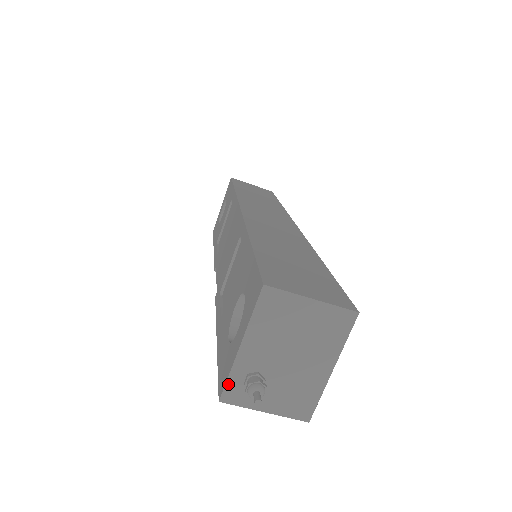
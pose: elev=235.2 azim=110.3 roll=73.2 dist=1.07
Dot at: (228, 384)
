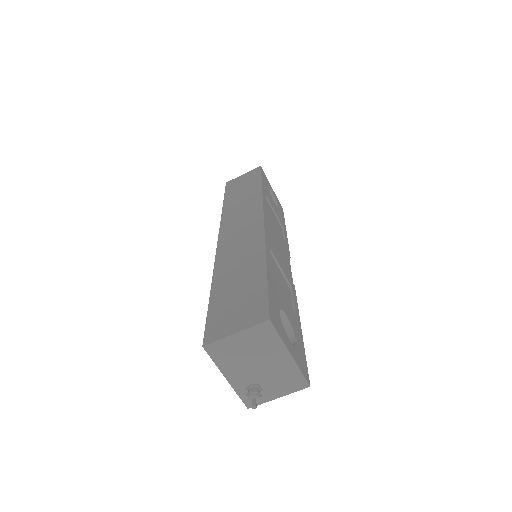
Dot at: (242, 399)
